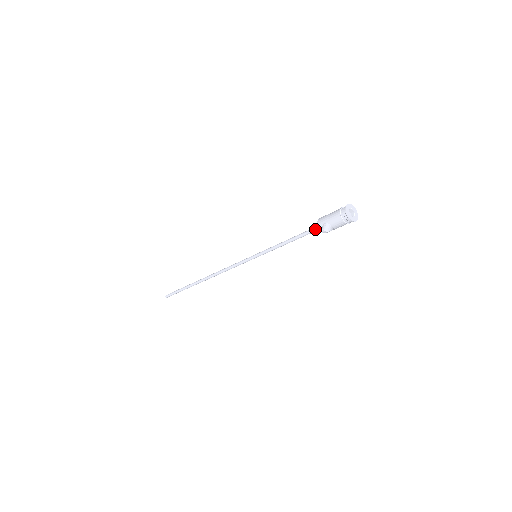
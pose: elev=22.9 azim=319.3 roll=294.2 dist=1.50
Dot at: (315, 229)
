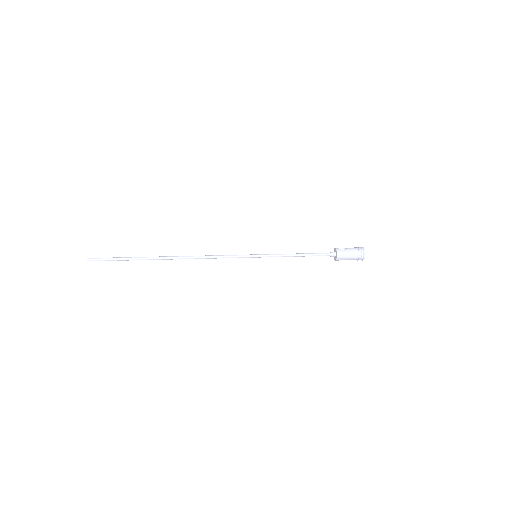
Dot at: occluded
